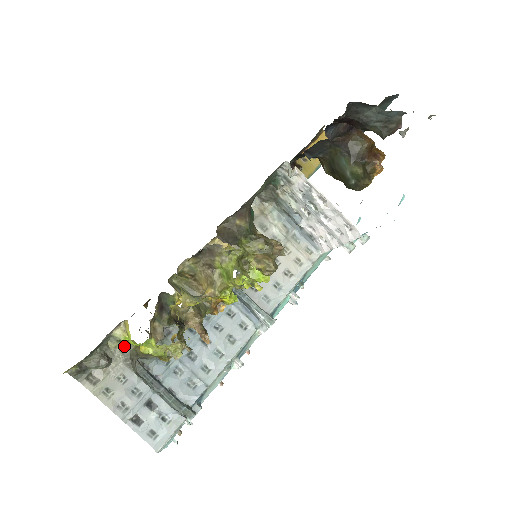
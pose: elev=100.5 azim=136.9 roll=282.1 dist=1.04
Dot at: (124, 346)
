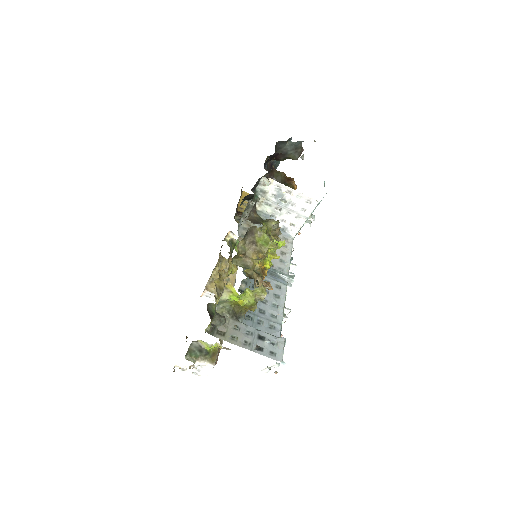
Dot at: (227, 309)
